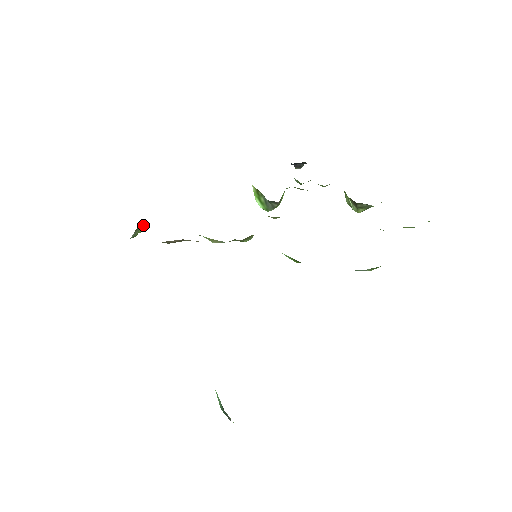
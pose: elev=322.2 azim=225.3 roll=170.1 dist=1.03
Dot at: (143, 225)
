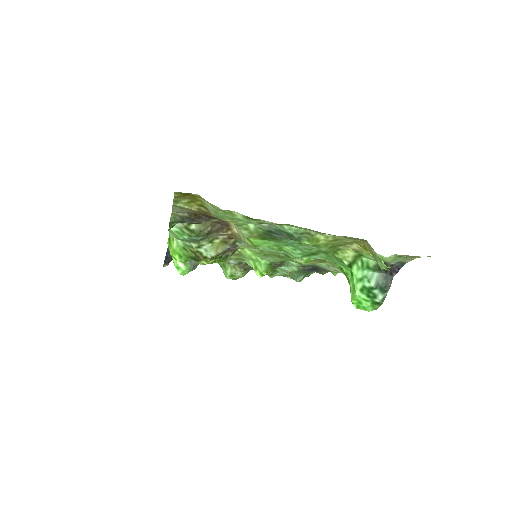
Dot at: occluded
